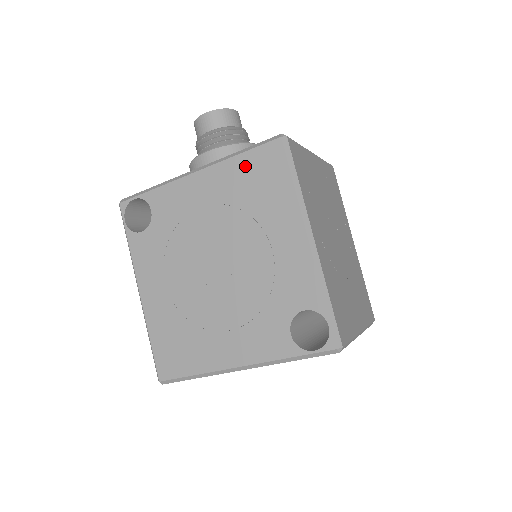
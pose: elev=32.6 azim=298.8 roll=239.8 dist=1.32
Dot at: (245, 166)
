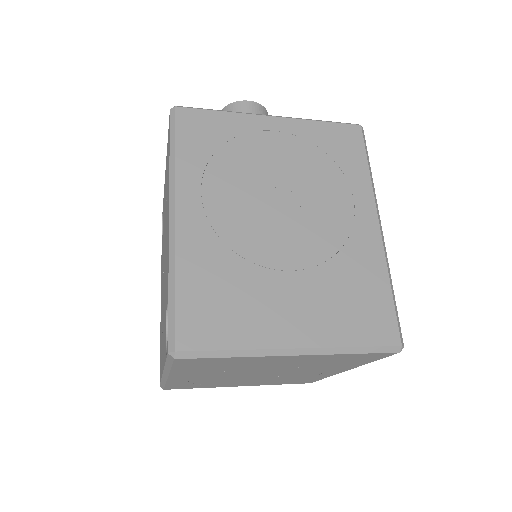
Dot at: (167, 153)
